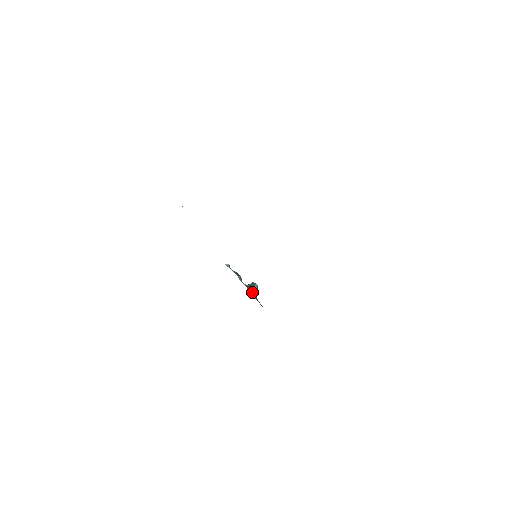
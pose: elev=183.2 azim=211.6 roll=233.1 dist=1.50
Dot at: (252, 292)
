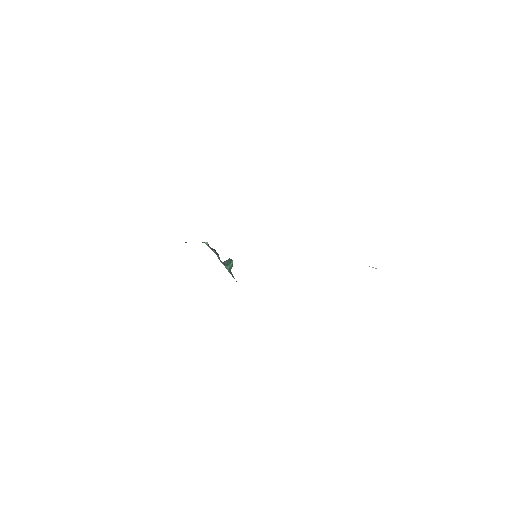
Dot at: (229, 269)
